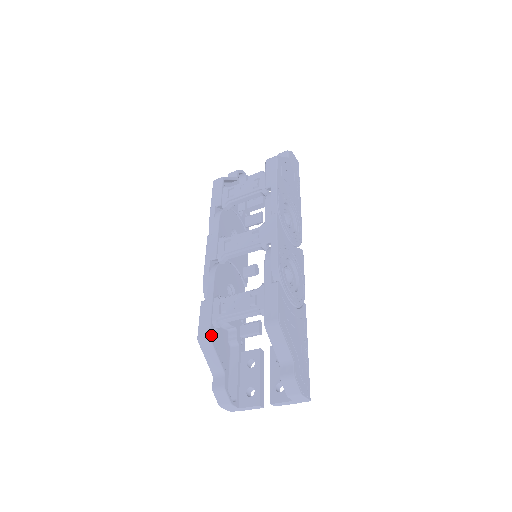
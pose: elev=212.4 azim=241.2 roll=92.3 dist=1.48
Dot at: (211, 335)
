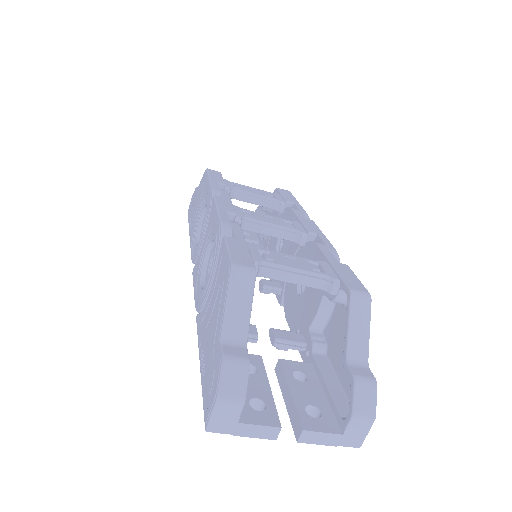
Dot at: (254, 273)
